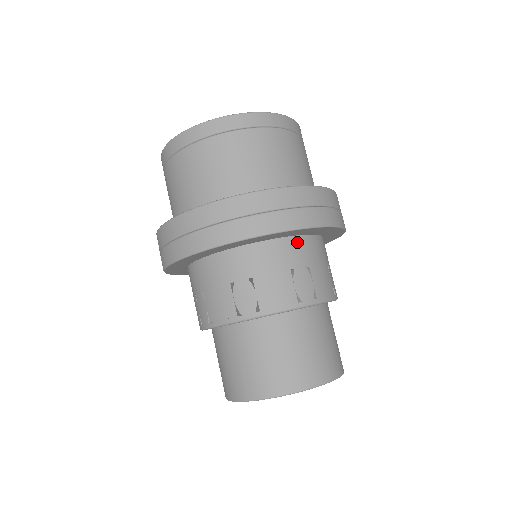
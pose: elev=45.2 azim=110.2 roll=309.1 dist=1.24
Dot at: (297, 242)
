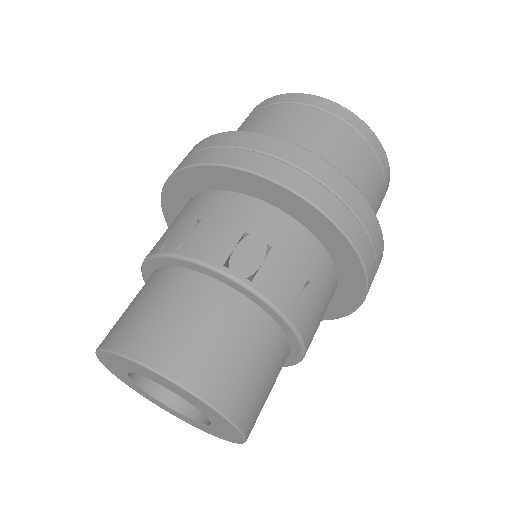
Dot at: (329, 266)
